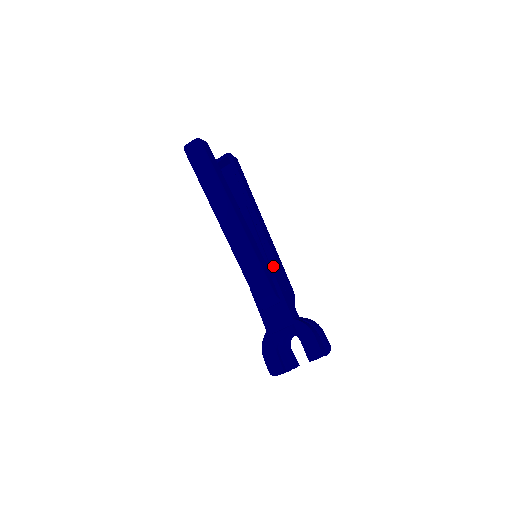
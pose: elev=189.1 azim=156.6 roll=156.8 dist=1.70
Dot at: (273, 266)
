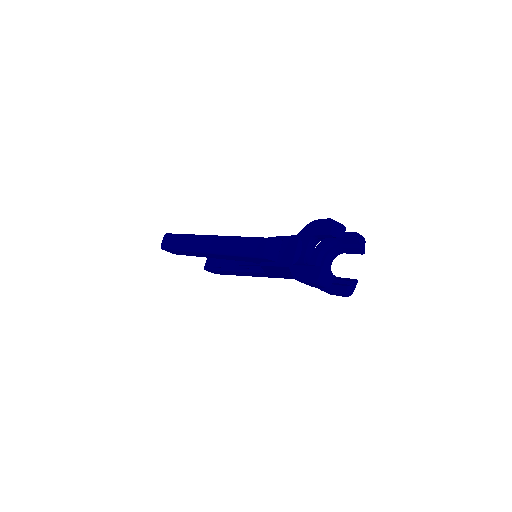
Dot at: occluded
